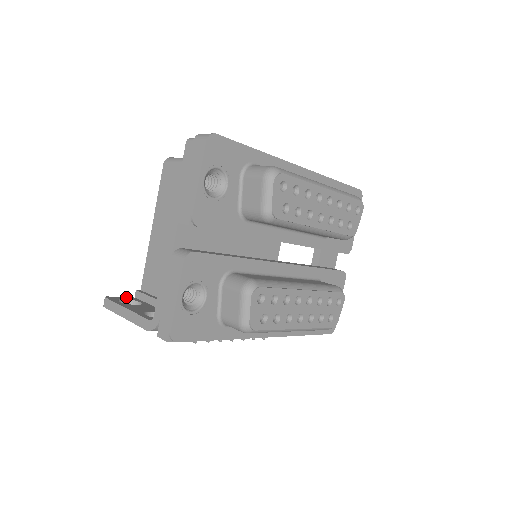
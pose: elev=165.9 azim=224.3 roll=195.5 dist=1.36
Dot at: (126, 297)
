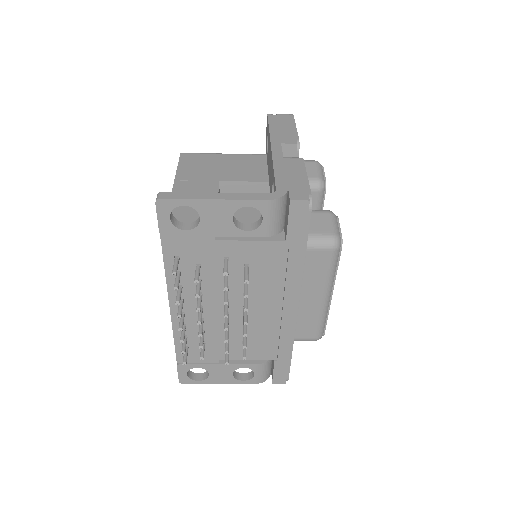
Dot at: occluded
